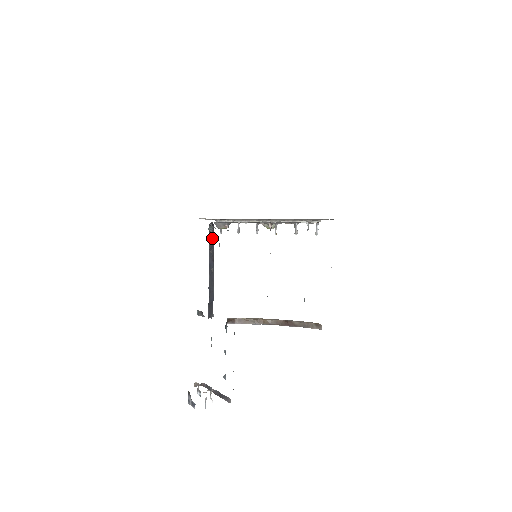
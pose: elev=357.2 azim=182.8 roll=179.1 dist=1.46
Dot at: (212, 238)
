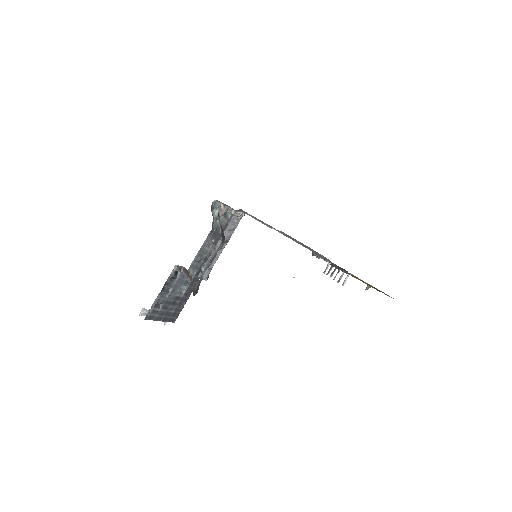
Dot at: (235, 225)
